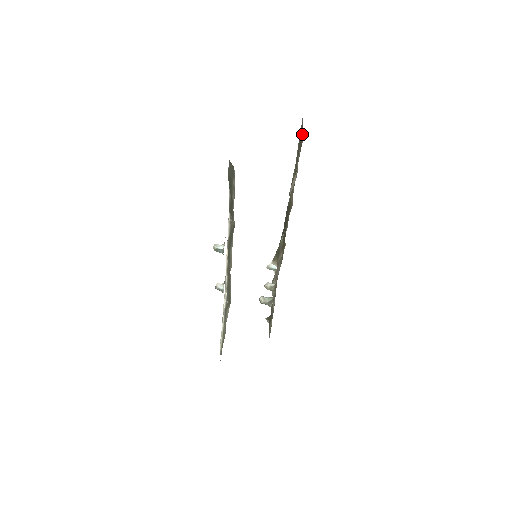
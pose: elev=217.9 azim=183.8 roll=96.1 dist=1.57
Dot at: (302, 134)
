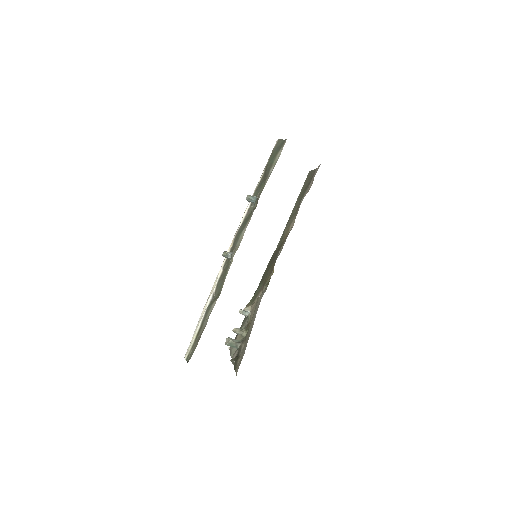
Dot at: (311, 175)
